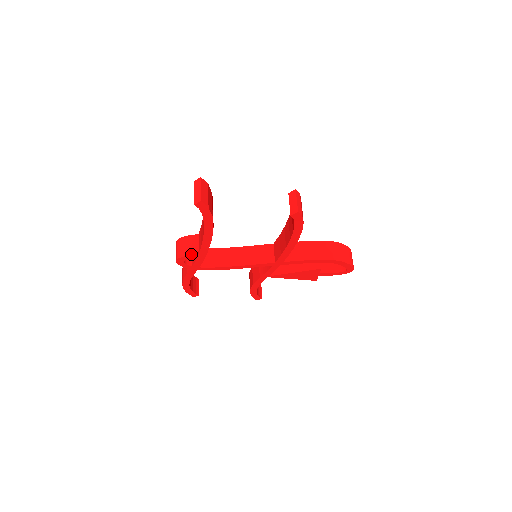
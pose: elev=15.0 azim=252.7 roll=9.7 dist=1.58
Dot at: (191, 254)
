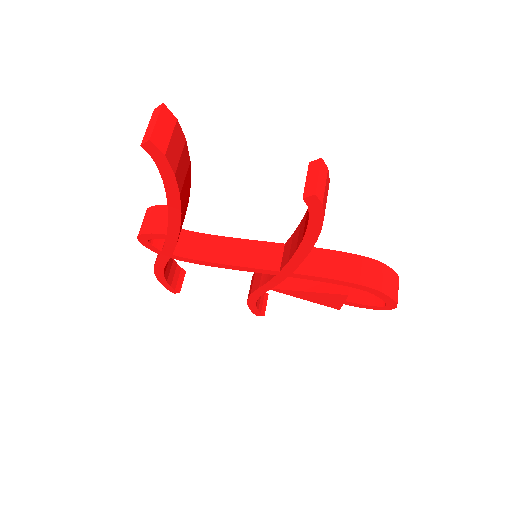
Dot at: (157, 232)
